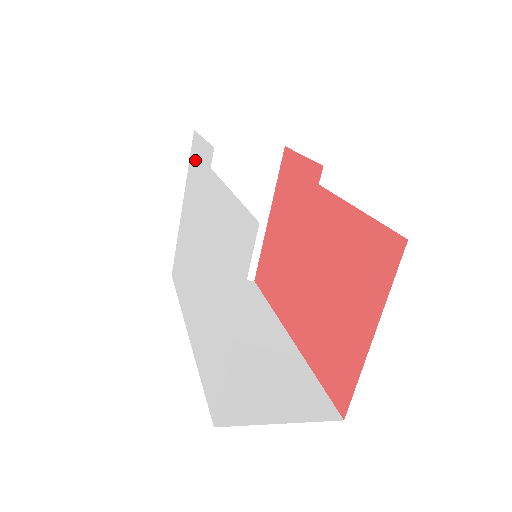
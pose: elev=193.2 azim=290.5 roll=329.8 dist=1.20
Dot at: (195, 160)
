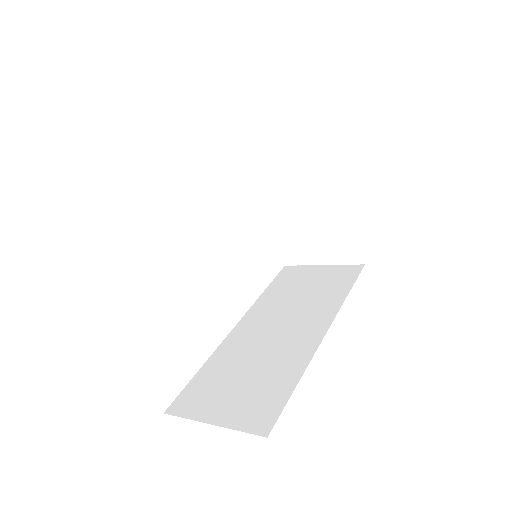
Dot at: occluded
